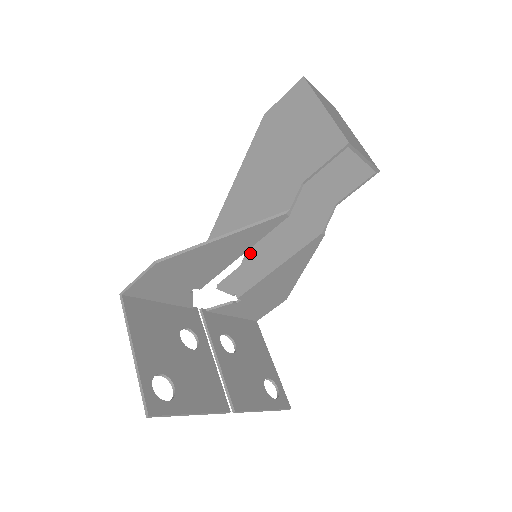
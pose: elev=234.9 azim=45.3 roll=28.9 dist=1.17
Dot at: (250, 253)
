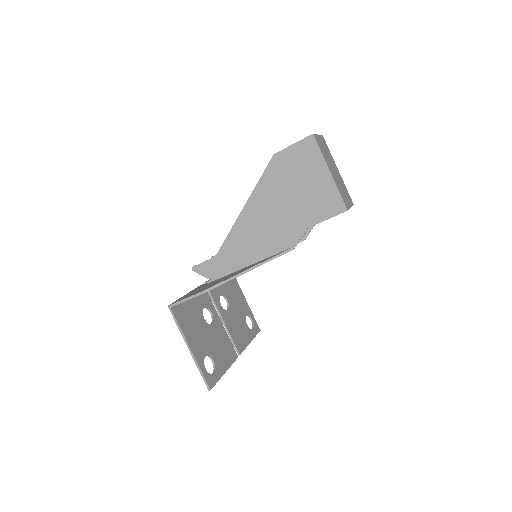
Dot at: occluded
